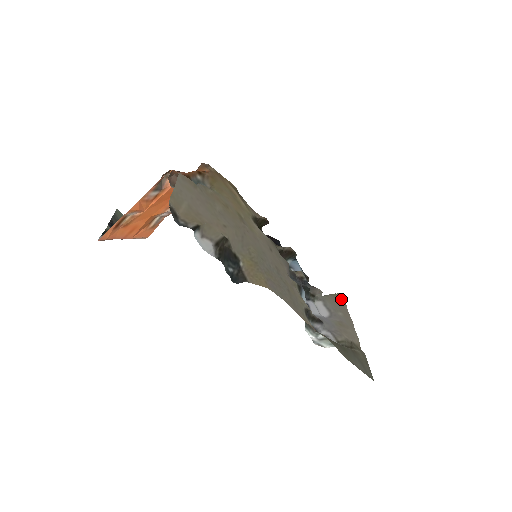
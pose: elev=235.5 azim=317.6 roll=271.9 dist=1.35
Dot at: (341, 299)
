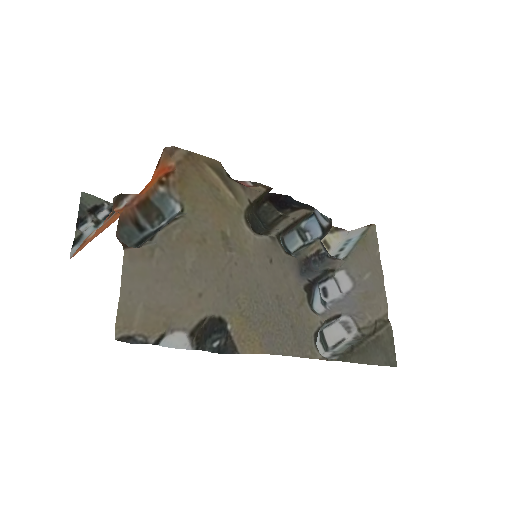
Dot at: (372, 240)
